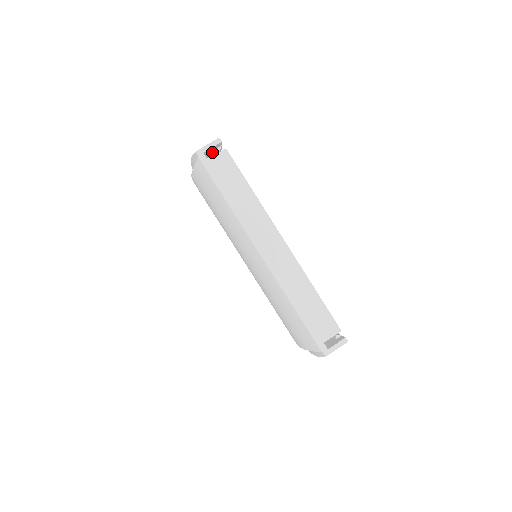
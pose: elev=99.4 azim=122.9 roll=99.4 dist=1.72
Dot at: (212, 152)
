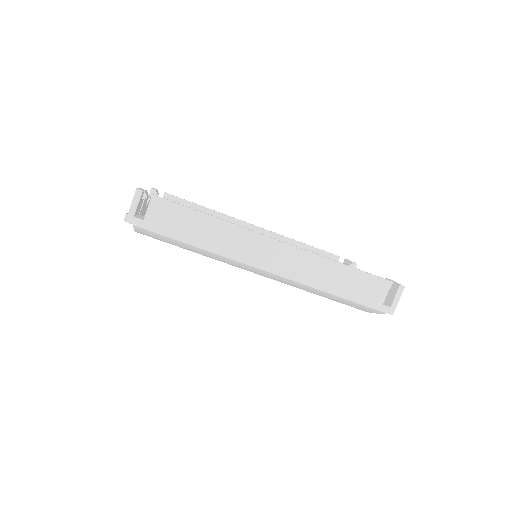
Dot at: (140, 203)
